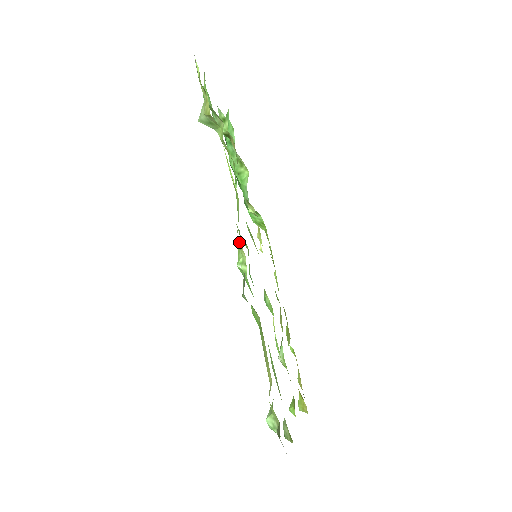
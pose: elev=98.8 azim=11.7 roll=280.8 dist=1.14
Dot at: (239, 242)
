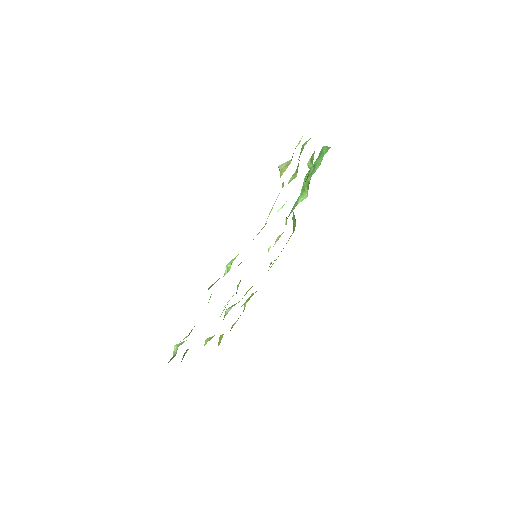
Dot at: occluded
